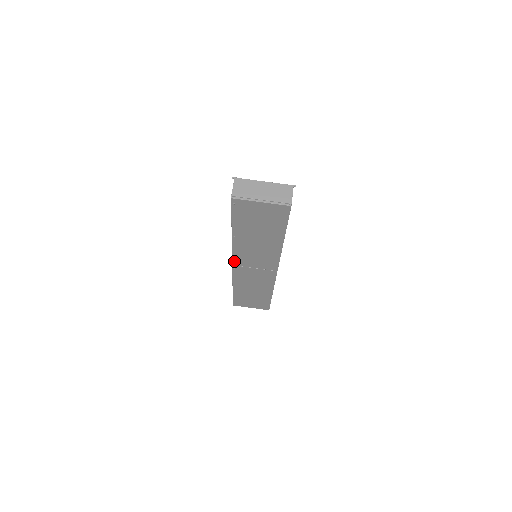
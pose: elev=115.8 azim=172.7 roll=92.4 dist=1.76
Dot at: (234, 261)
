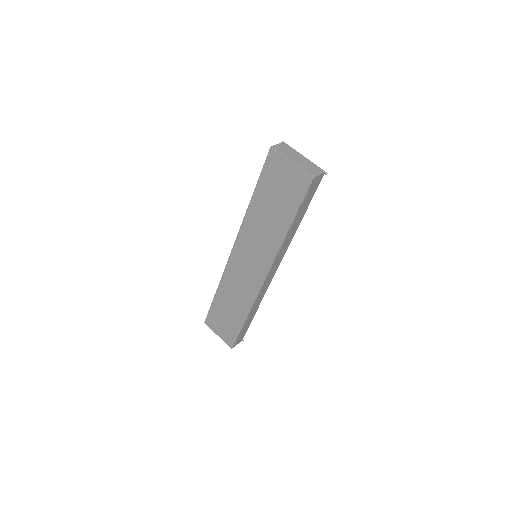
Dot at: (235, 245)
